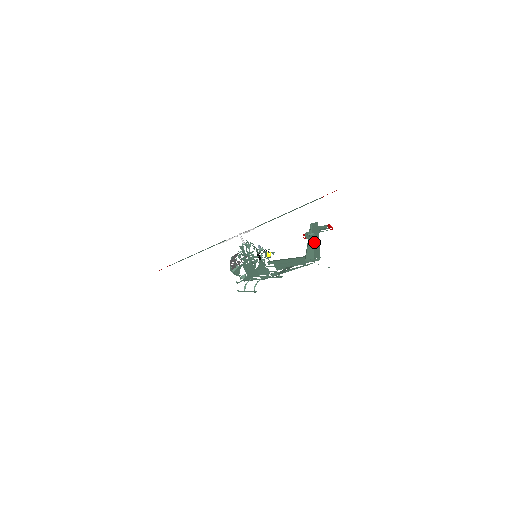
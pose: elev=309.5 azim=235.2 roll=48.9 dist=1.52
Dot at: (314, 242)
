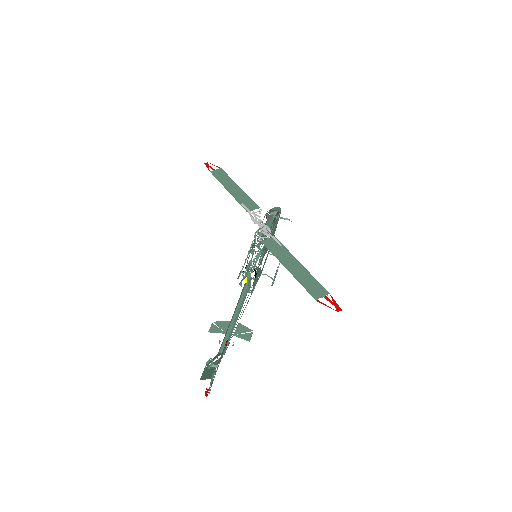
Dot at: (210, 370)
